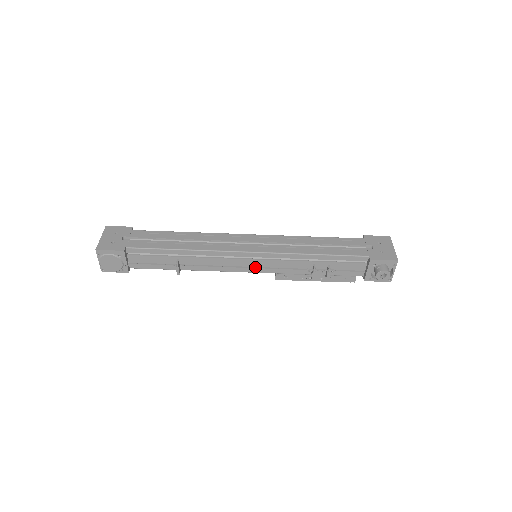
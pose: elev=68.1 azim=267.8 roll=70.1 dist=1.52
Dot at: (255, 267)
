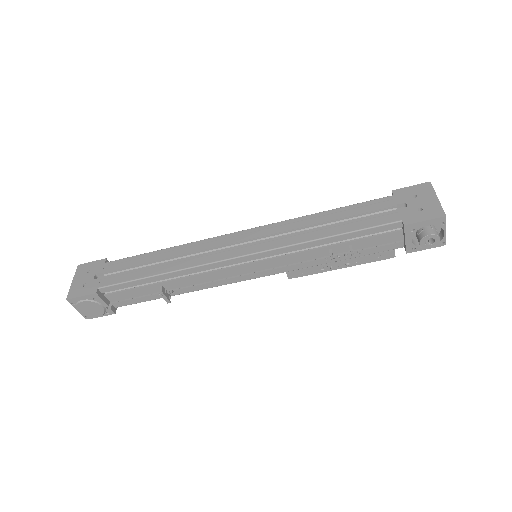
Dot at: (257, 271)
